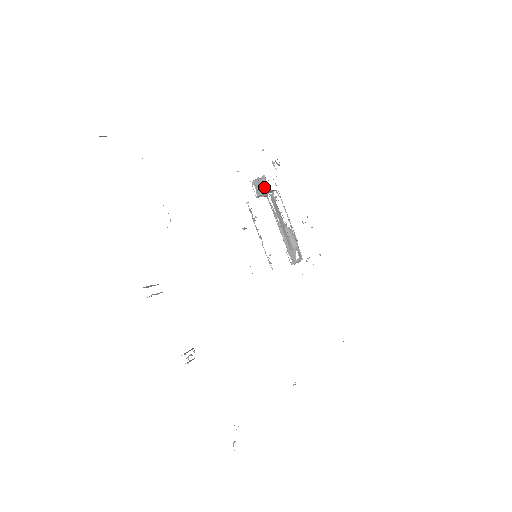
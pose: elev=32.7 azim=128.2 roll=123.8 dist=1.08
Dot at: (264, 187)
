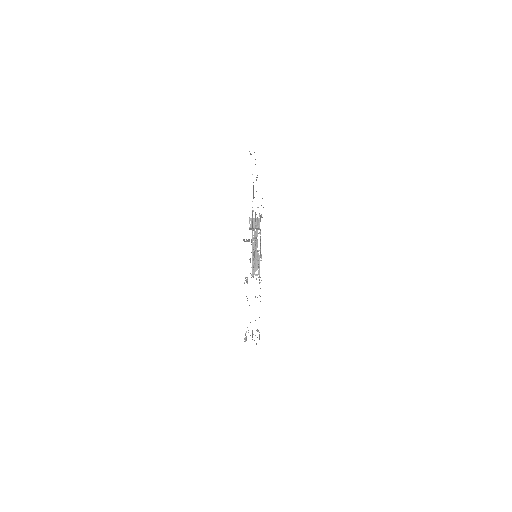
Dot at: (257, 224)
